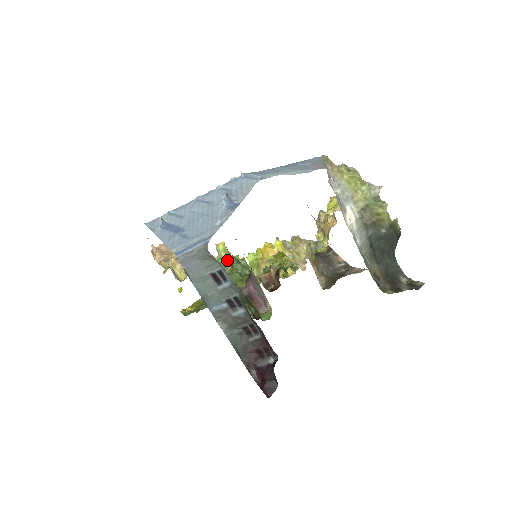
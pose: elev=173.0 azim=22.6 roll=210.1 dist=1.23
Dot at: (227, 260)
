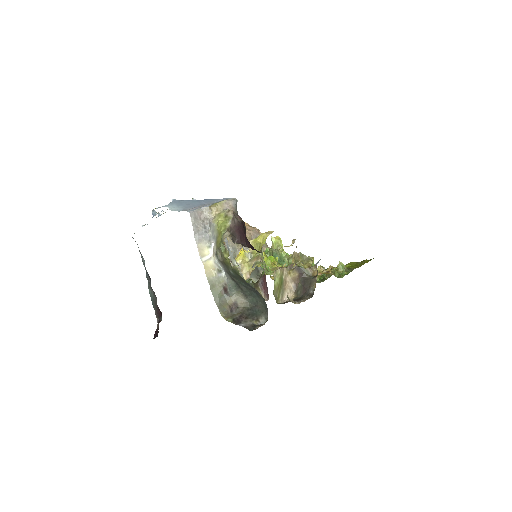
Dot at: (271, 251)
